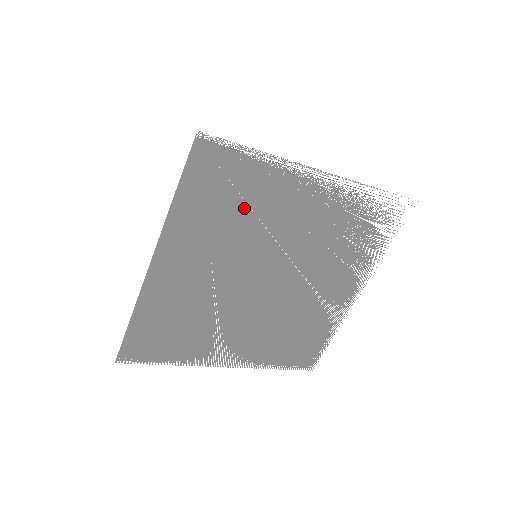
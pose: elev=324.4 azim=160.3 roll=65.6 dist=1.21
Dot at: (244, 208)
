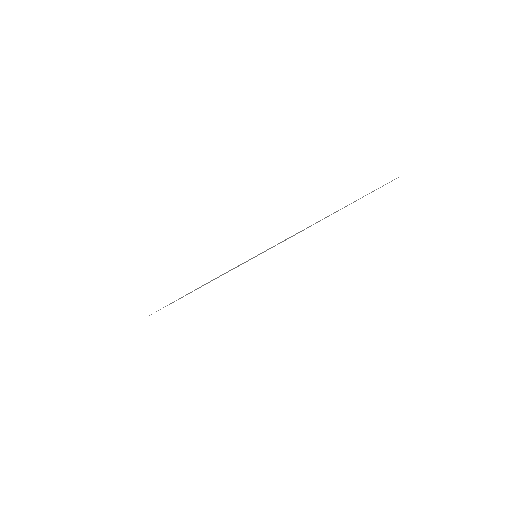
Dot at: occluded
